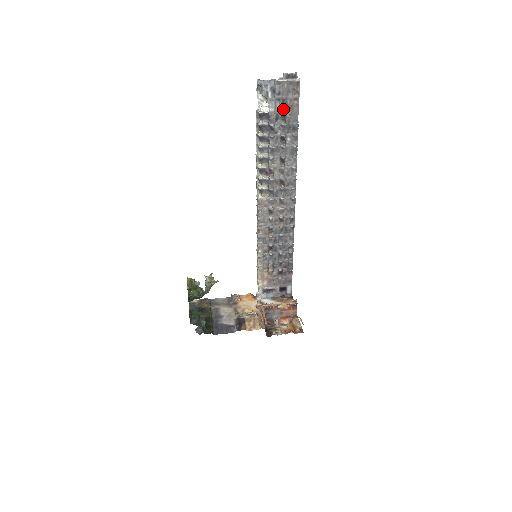
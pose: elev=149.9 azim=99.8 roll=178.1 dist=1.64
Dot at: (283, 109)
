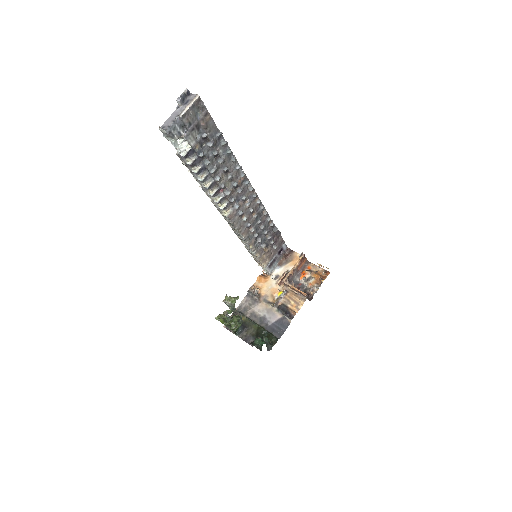
Dot at: (201, 133)
